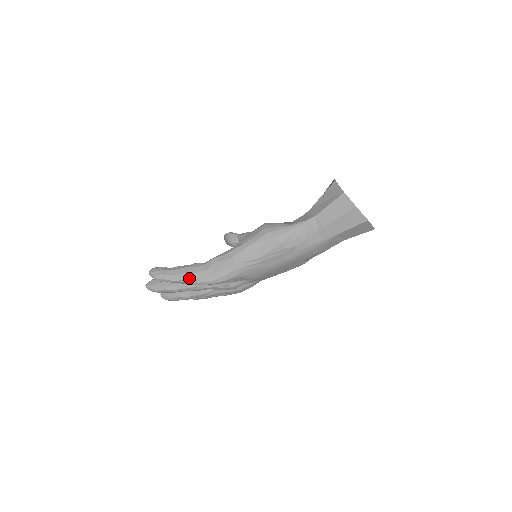
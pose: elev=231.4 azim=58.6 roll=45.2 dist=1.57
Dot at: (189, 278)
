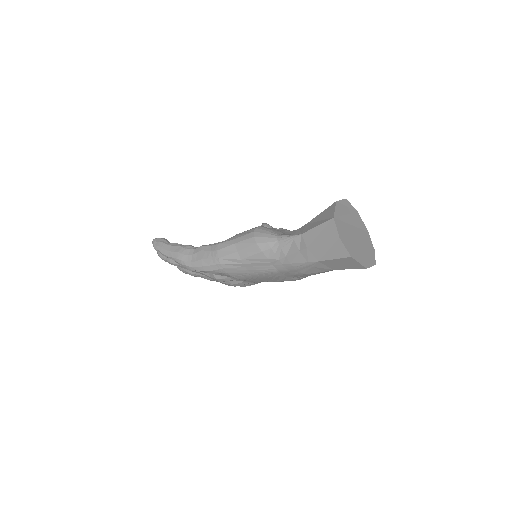
Dot at: (177, 257)
